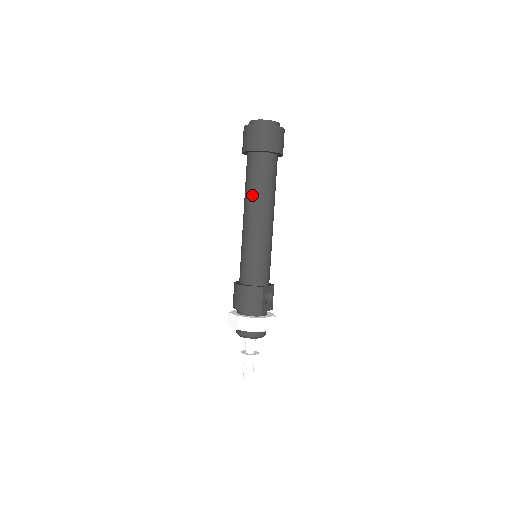
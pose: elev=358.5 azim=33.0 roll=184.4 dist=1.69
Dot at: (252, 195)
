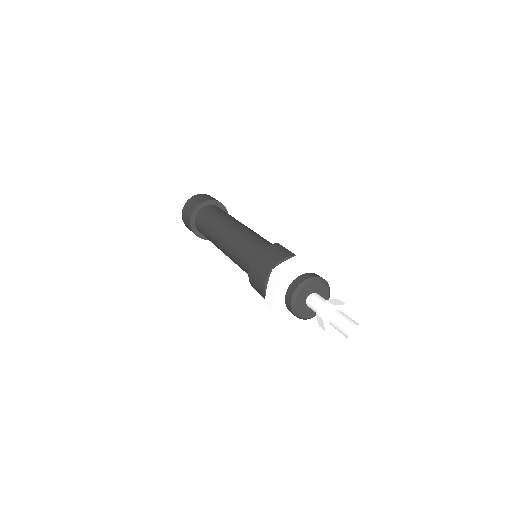
Dot at: (215, 223)
